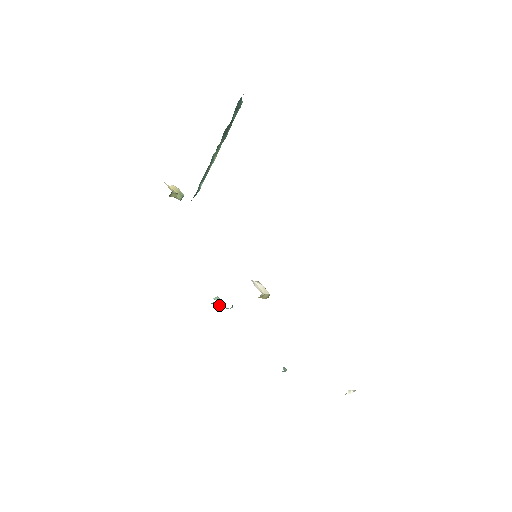
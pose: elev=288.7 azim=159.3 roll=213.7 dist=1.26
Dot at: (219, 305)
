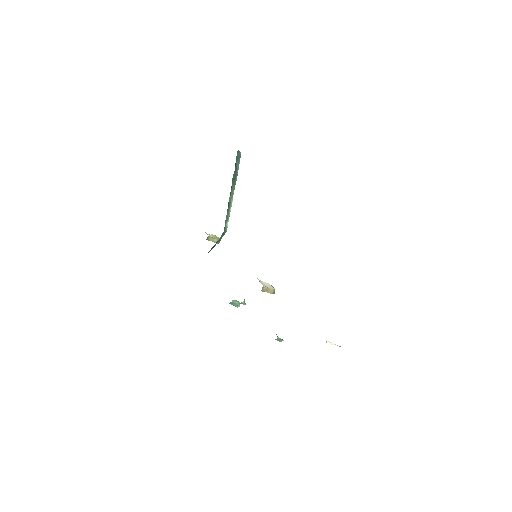
Dot at: (238, 306)
